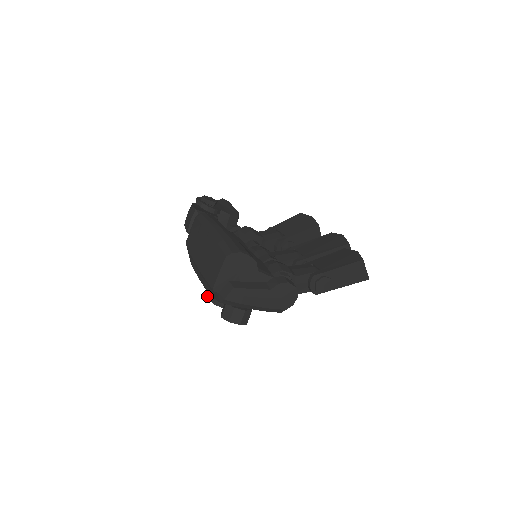
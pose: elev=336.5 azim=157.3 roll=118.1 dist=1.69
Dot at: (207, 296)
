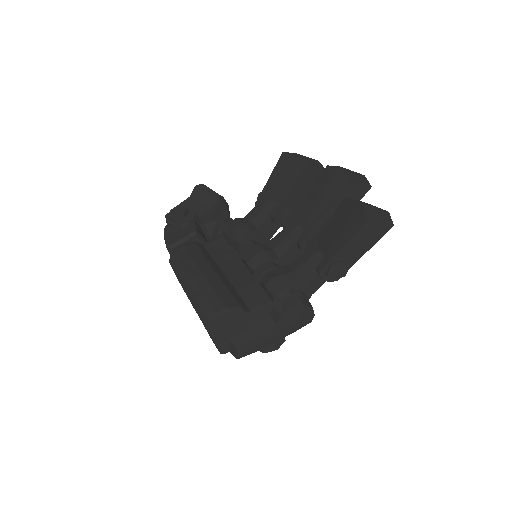
Dot at: occluded
